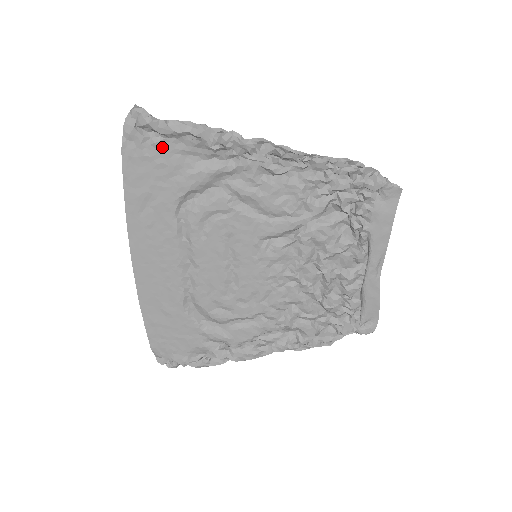
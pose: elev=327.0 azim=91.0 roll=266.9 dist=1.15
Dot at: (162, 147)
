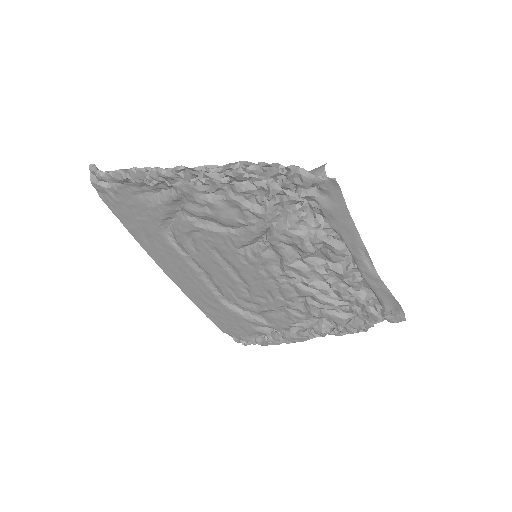
Dot at: (122, 192)
